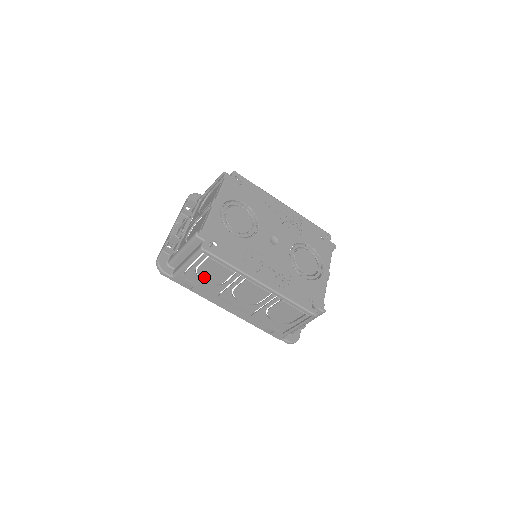
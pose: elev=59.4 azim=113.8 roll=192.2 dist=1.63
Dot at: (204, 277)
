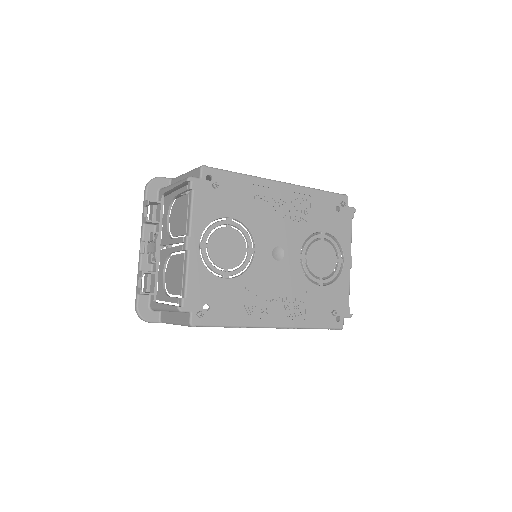
Dot at: occluded
